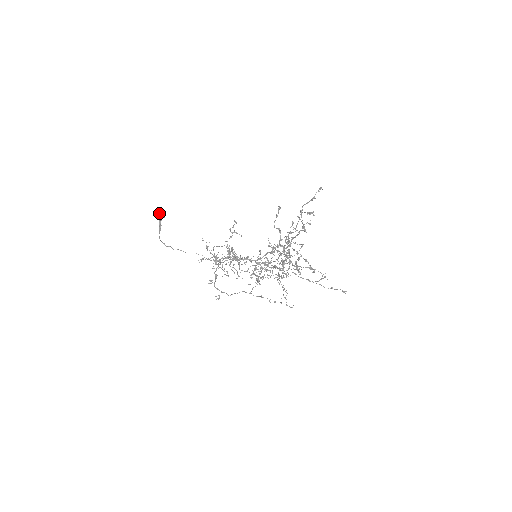
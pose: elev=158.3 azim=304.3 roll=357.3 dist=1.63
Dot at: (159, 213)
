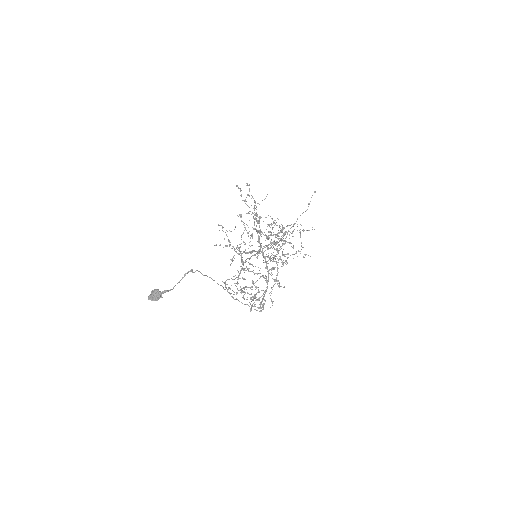
Dot at: (155, 290)
